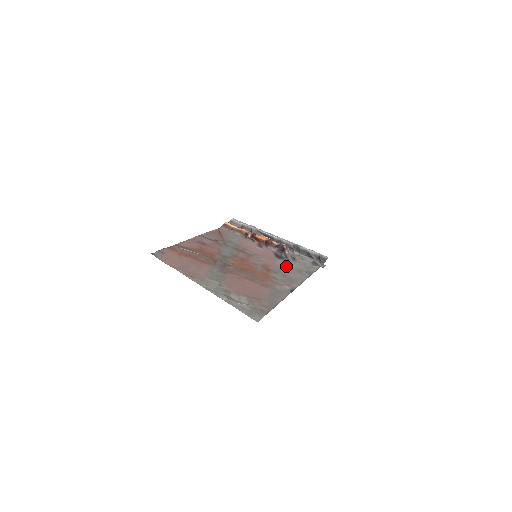
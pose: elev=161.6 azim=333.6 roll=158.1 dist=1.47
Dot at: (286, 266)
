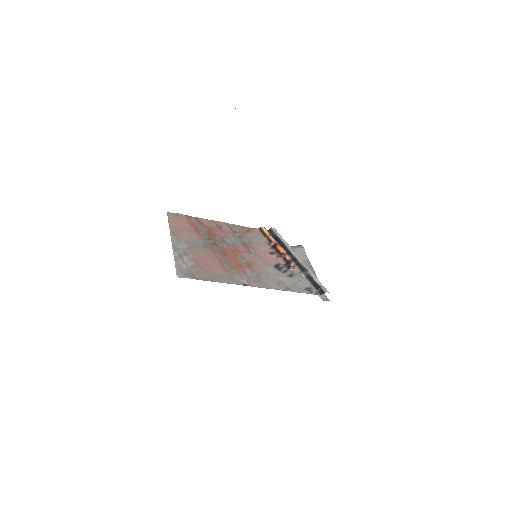
Dot at: (272, 274)
